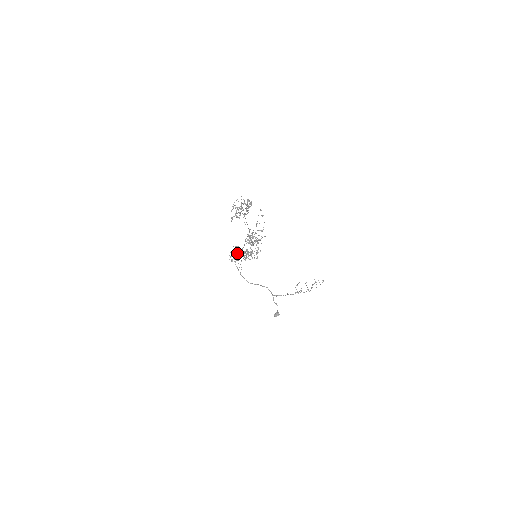
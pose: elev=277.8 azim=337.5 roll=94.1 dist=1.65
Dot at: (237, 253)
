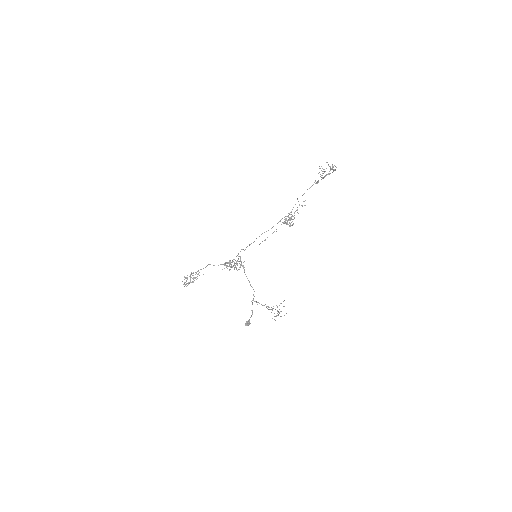
Dot at: occluded
